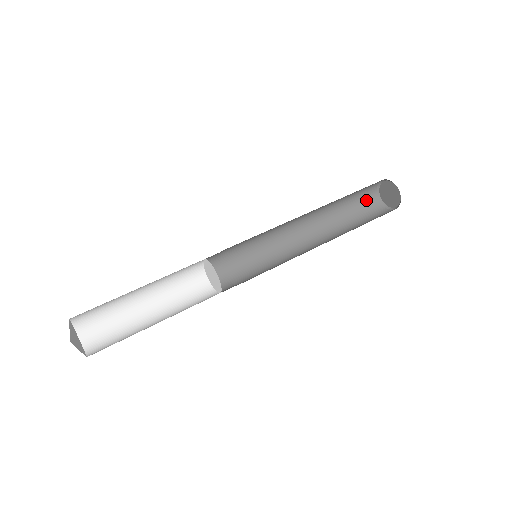
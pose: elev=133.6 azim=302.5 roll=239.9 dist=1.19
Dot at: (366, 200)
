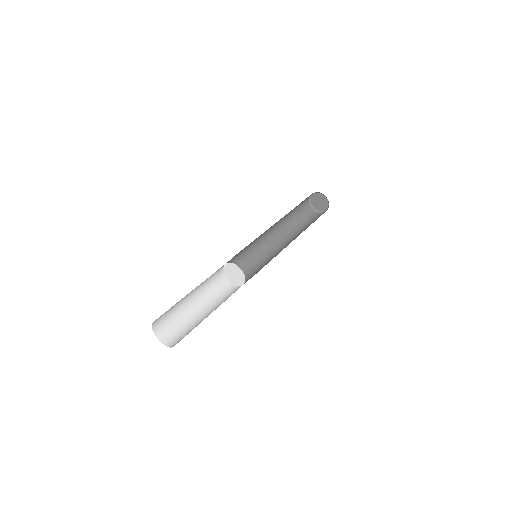
Dot at: (304, 202)
